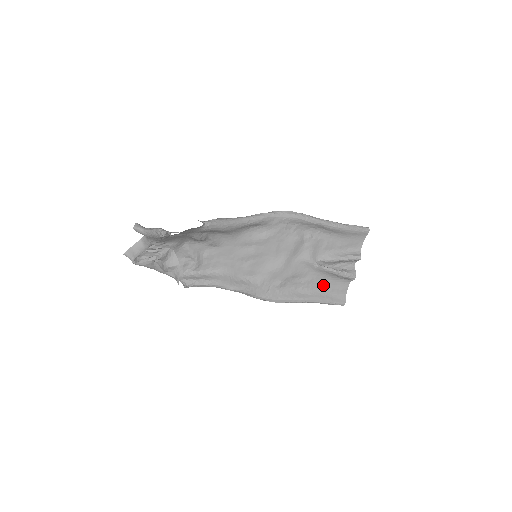
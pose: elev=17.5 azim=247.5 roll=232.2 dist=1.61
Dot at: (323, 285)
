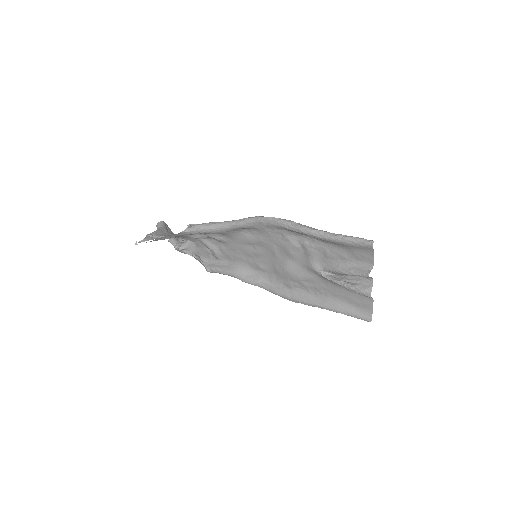
Dot at: (340, 295)
